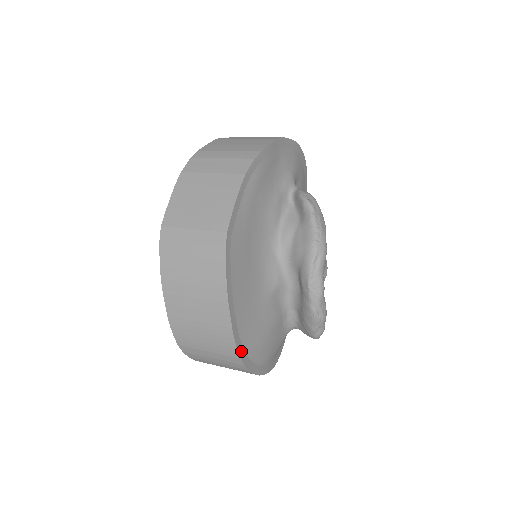
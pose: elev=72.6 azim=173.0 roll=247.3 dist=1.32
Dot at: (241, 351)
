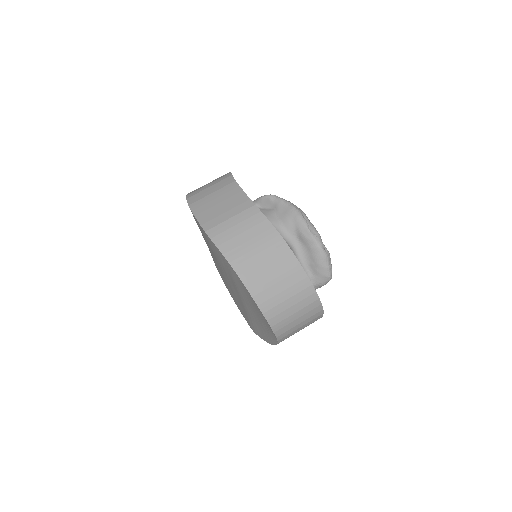
Dot at: (309, 281)
